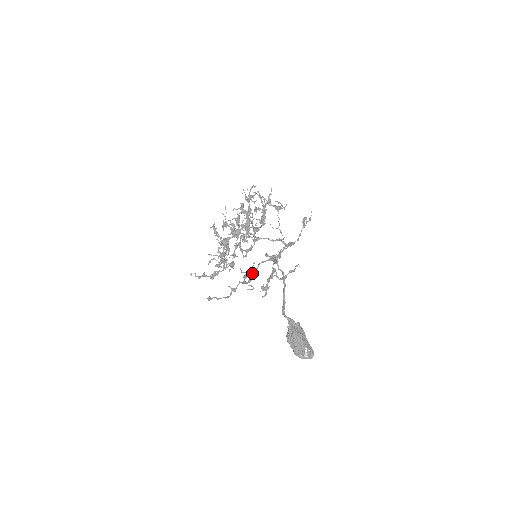
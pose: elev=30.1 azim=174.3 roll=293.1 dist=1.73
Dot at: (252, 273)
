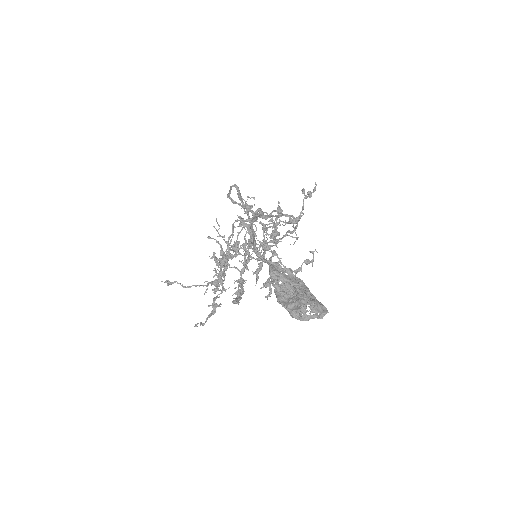
Dot at: (227, 242)
